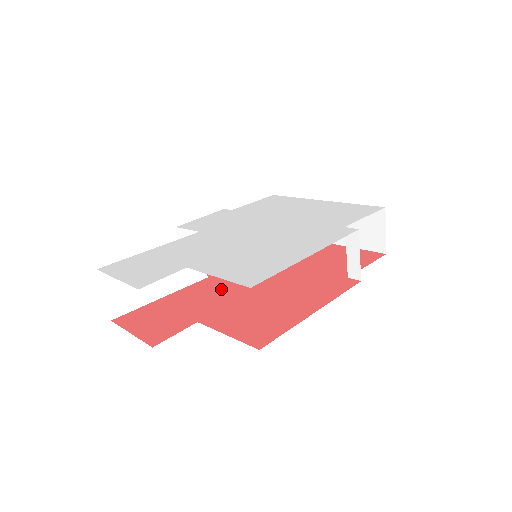
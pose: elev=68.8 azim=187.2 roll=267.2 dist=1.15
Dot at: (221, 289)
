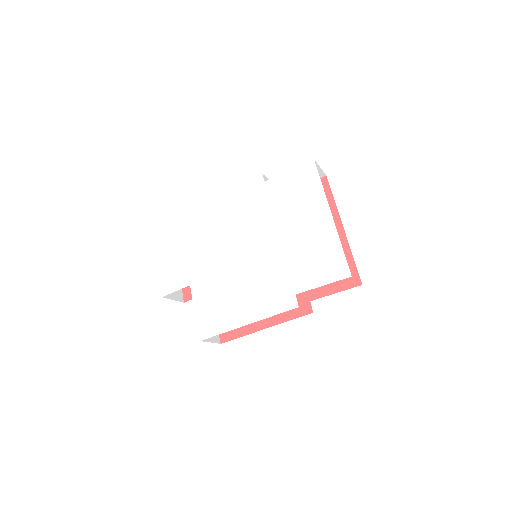
Dot at: occluded
